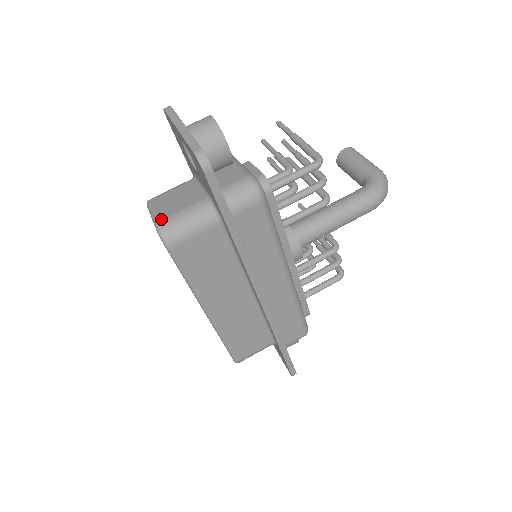
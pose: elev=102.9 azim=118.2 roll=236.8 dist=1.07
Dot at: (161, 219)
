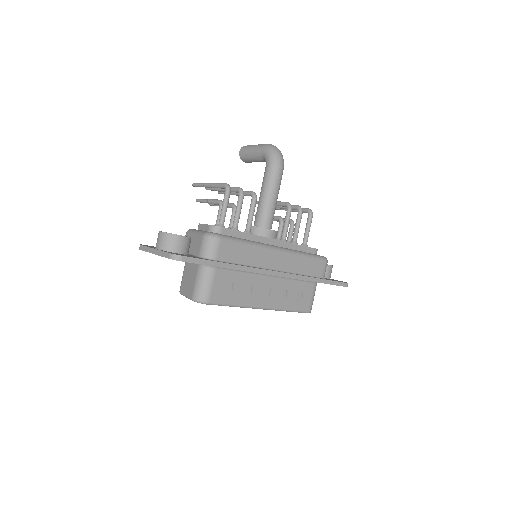
Dot at: (191, 295)
